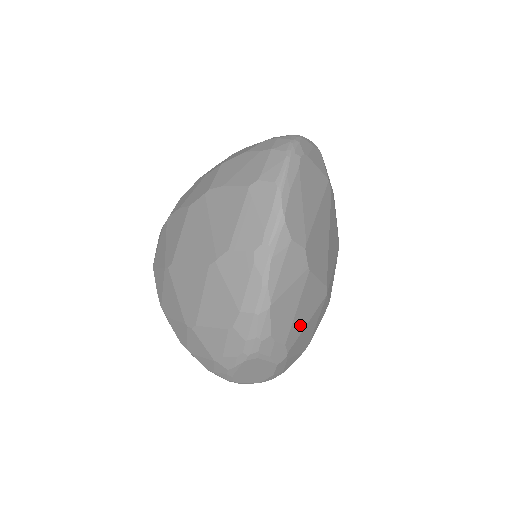
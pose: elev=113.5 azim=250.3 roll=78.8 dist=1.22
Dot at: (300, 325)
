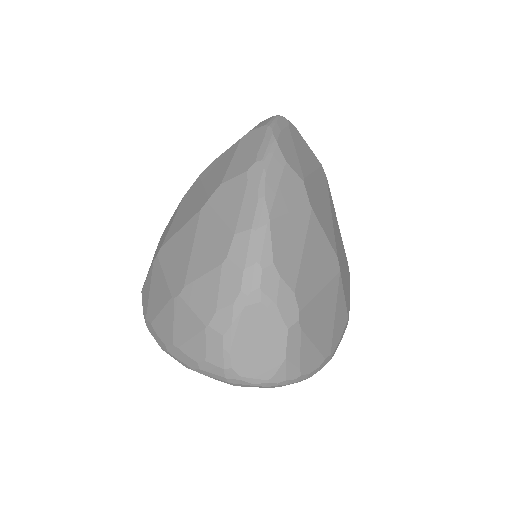
Dot at: (311, 282)
